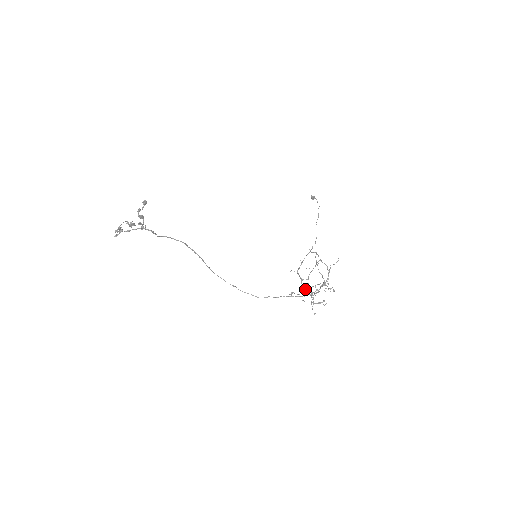
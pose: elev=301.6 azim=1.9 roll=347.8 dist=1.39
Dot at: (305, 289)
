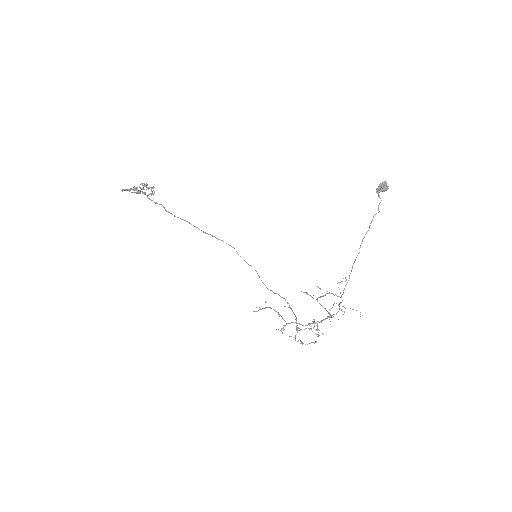
Dot at: occluded
